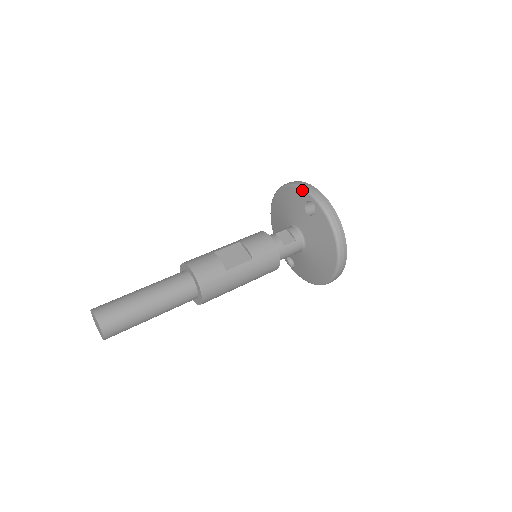
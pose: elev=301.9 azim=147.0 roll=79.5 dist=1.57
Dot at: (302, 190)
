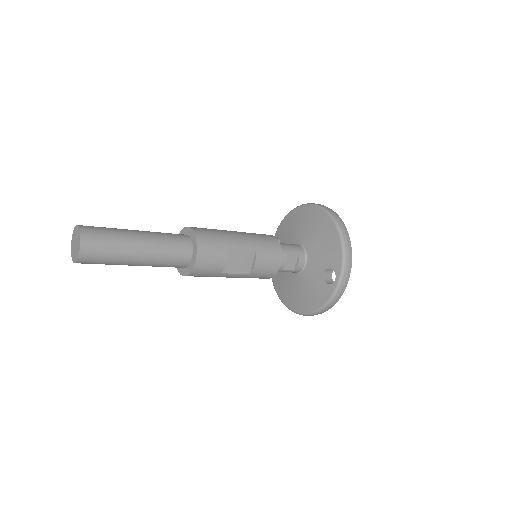
Dot at: (342, 261)
